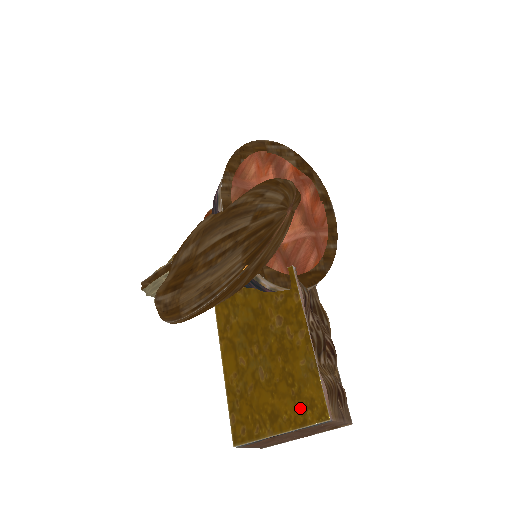
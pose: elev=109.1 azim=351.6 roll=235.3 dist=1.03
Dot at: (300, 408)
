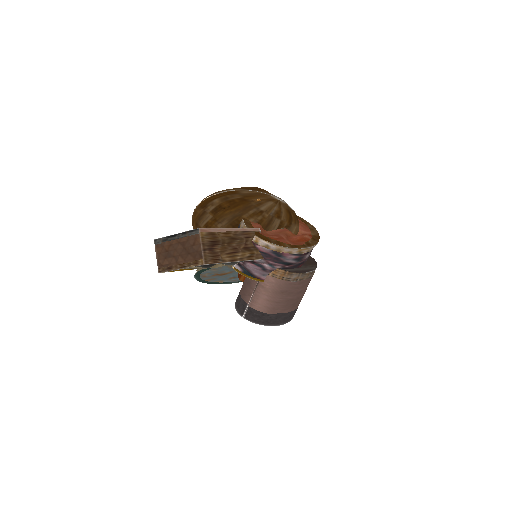
Dot at: occluded
